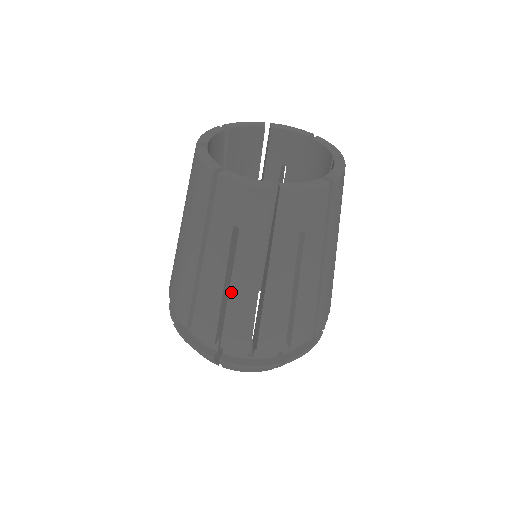
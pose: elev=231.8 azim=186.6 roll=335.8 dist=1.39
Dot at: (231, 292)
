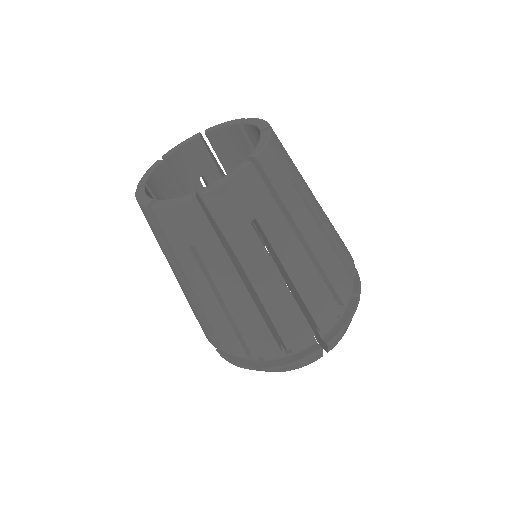
Dot at: (184, 292)
